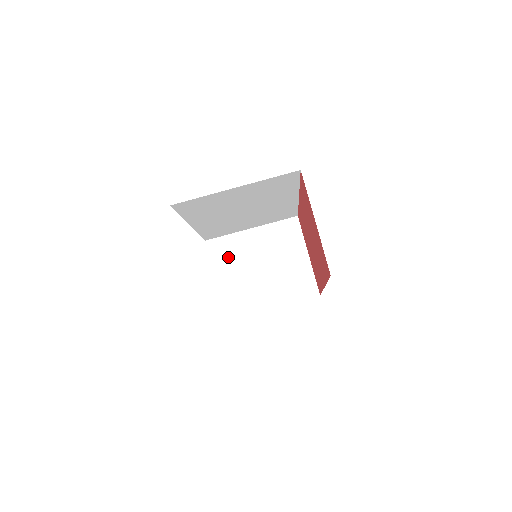
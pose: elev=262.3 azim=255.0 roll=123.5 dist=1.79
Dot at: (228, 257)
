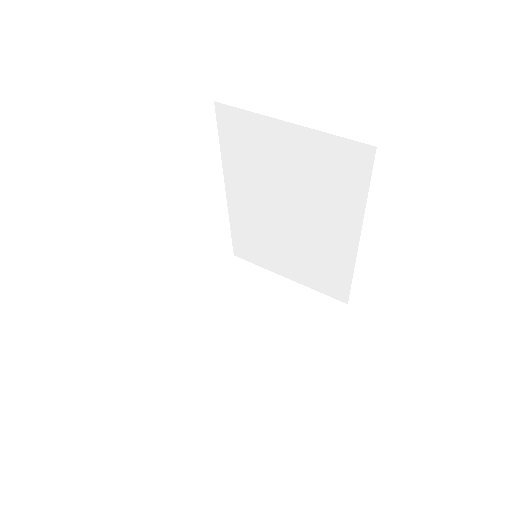
Dot at: (238, 284)
